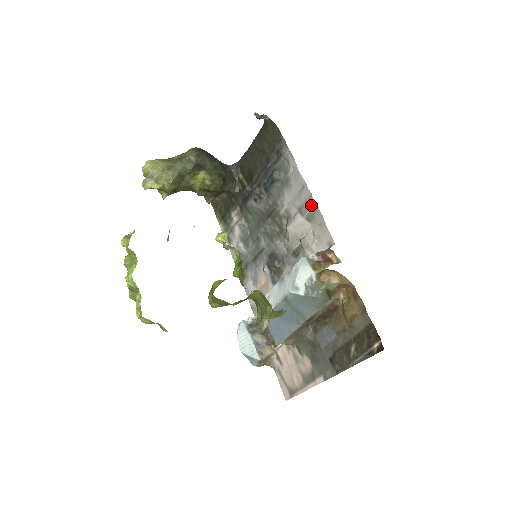
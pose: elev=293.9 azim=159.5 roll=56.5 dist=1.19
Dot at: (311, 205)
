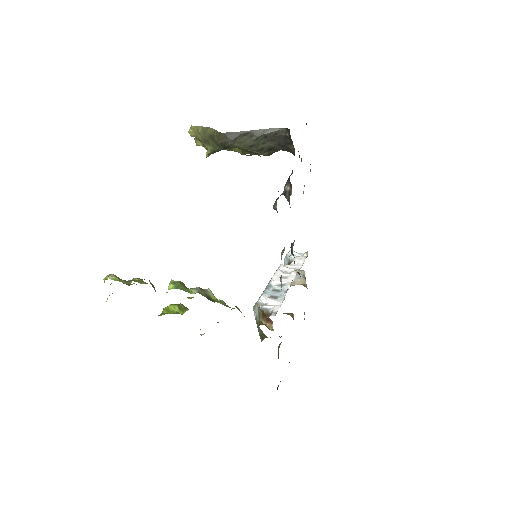
Dot at: occluded
